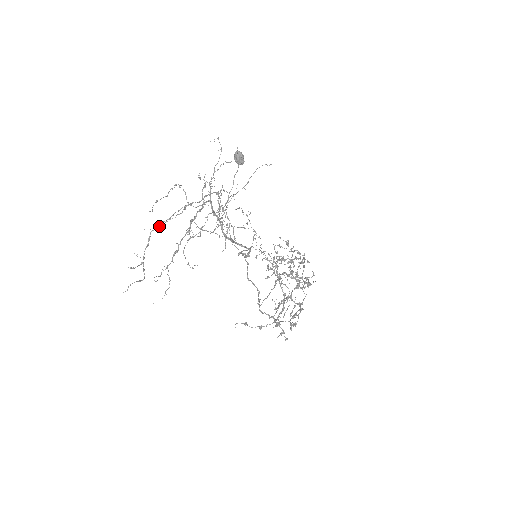
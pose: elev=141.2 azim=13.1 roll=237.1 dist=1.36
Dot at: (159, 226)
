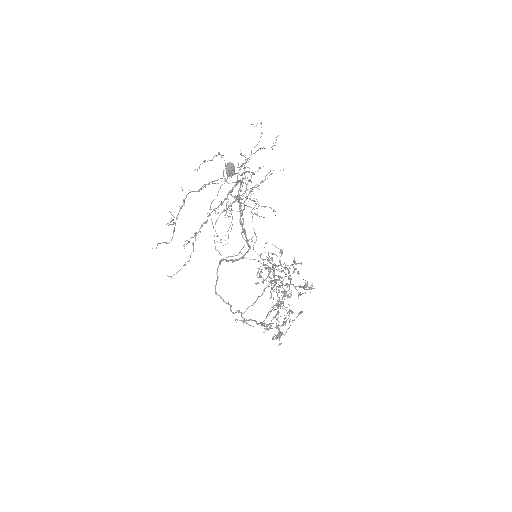
Dot at: (200, 188)
